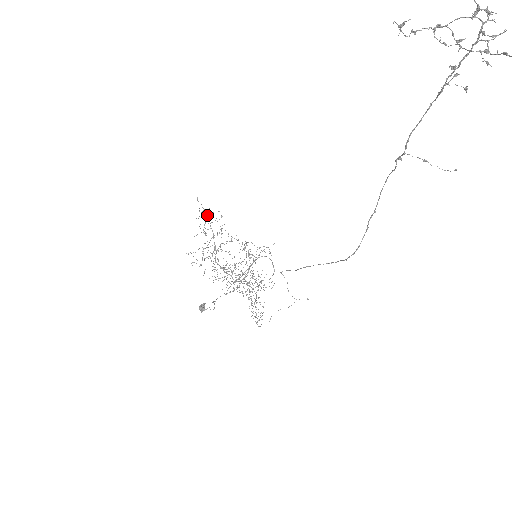
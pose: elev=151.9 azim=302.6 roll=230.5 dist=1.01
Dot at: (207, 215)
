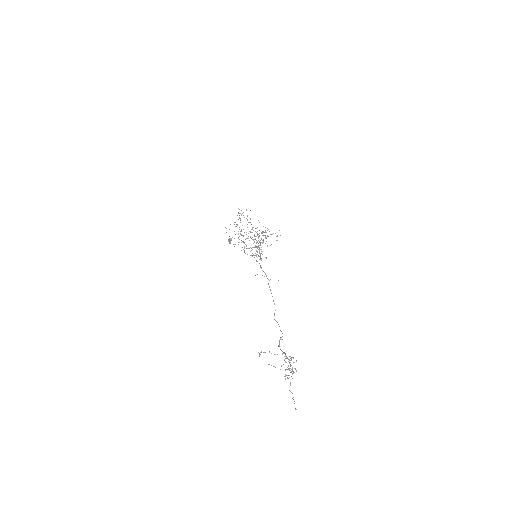
Dot at: occluded
